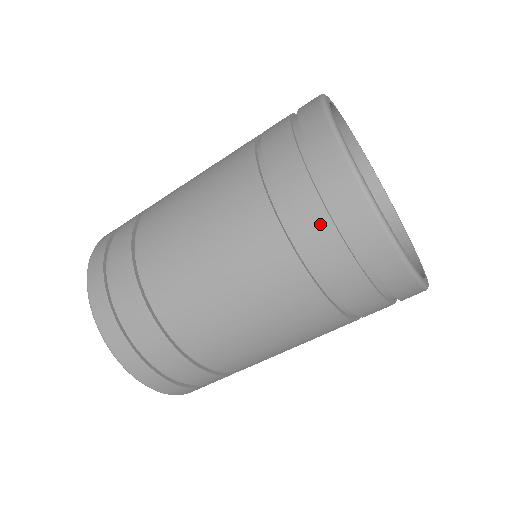
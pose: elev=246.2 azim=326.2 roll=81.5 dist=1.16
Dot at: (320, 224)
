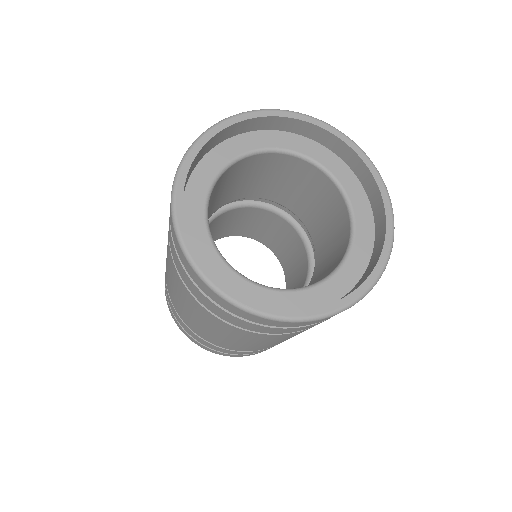
Dot at: (229, 317)
